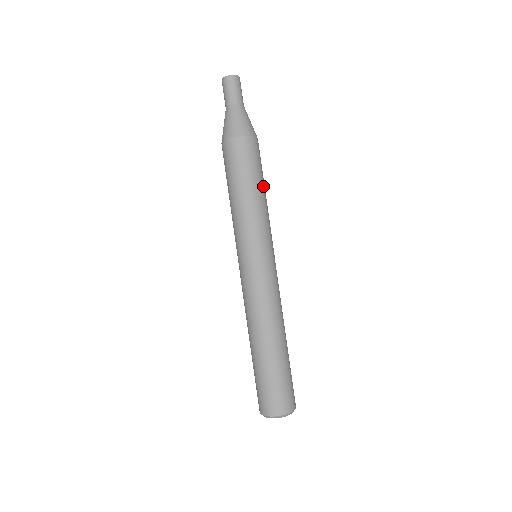
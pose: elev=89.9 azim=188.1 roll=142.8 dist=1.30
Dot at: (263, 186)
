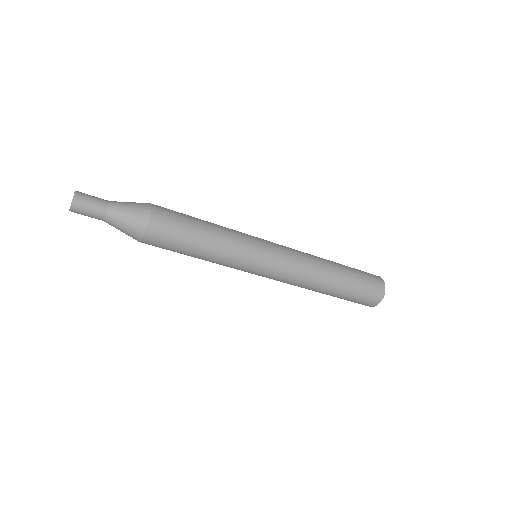
Dot at: (201, 221)
